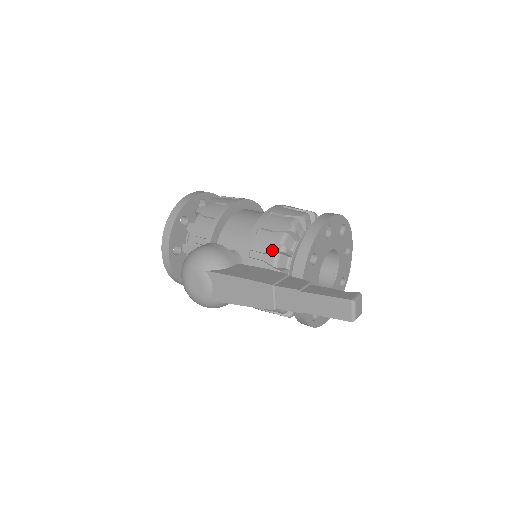
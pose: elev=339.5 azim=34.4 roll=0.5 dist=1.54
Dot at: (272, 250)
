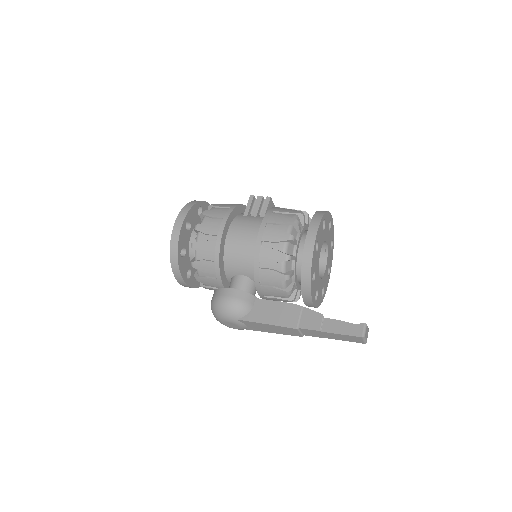
Dot at: (278, 280)
